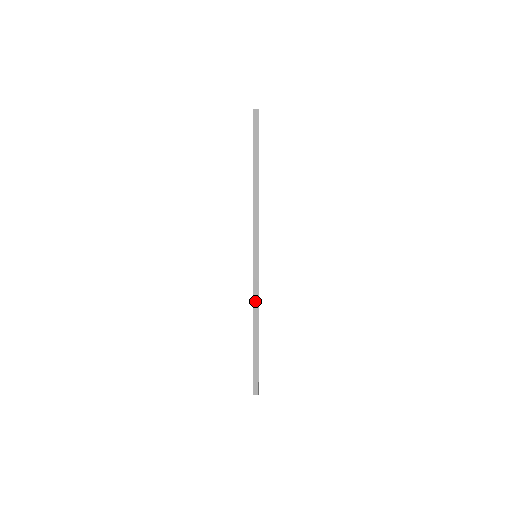
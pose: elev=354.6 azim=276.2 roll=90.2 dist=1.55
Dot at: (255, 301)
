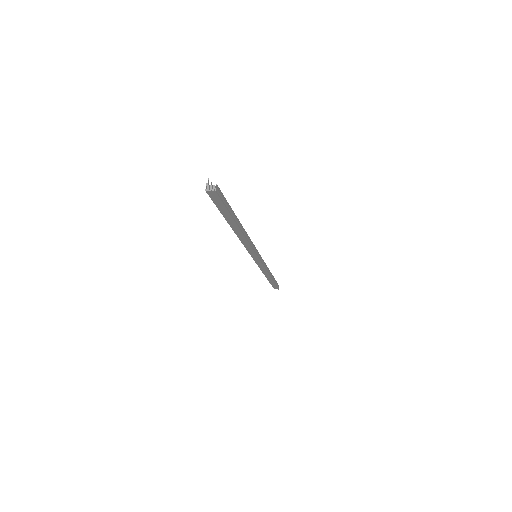
Dot at: (263, 270)
